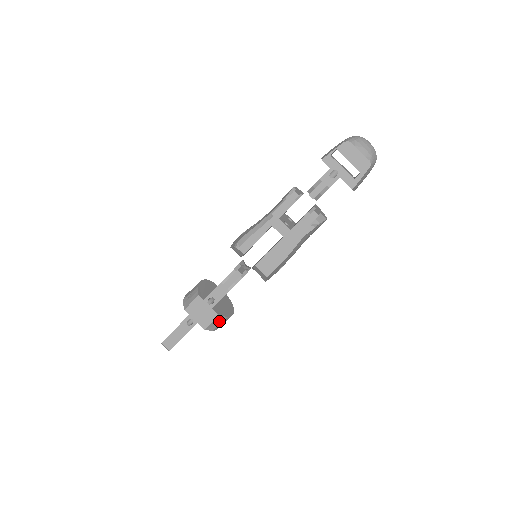
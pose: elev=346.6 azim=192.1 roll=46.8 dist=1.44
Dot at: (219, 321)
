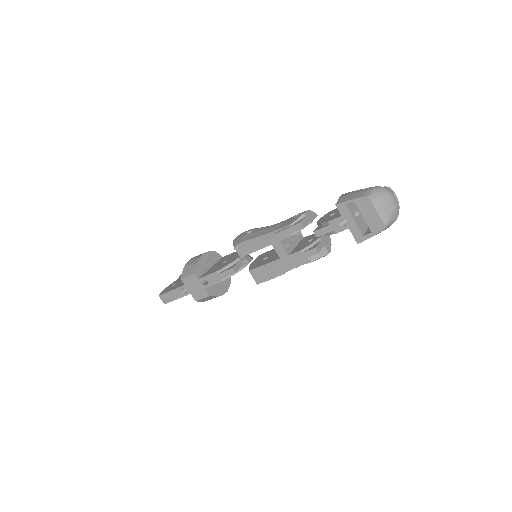
Dot at: (211, 298)
